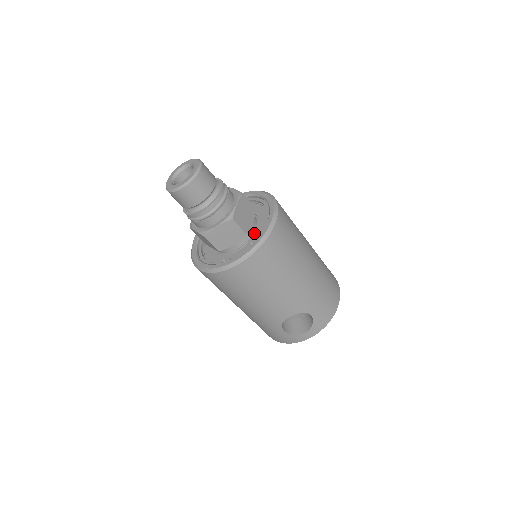
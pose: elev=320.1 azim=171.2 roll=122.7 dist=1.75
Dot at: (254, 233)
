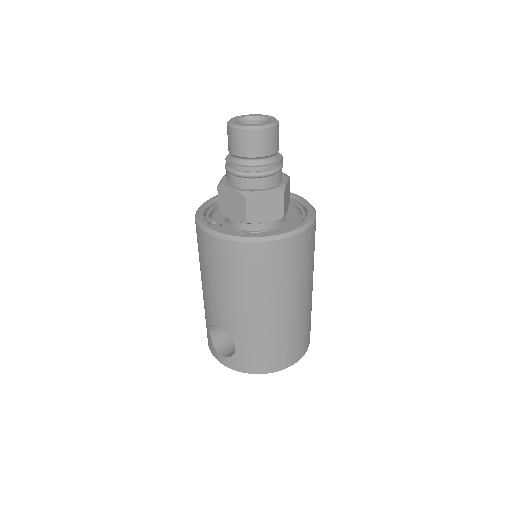
Dot at: (258, 231)
